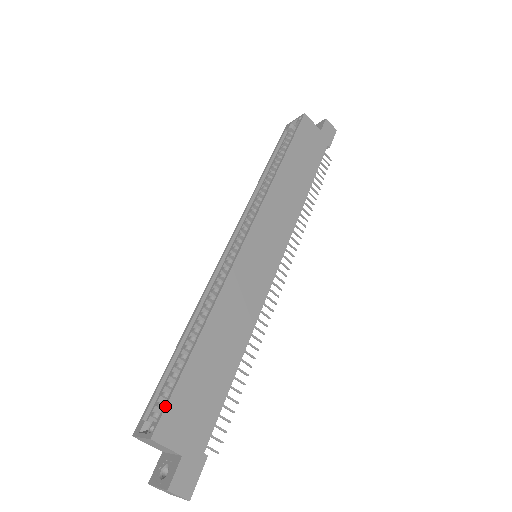
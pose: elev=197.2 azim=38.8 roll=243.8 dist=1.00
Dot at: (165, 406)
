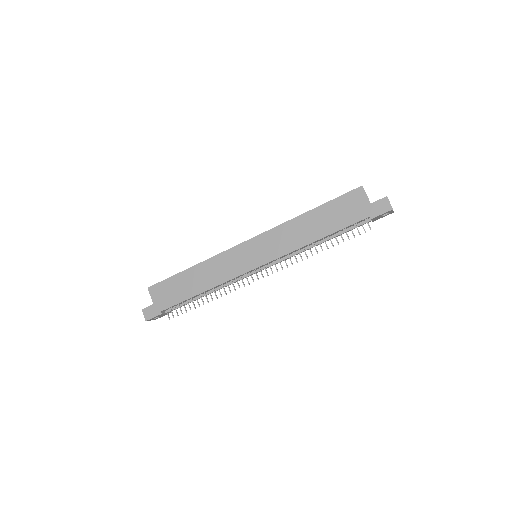
Dot at: (159, 282)
